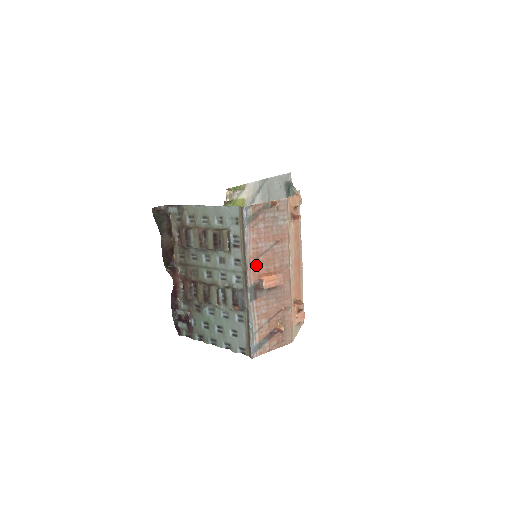
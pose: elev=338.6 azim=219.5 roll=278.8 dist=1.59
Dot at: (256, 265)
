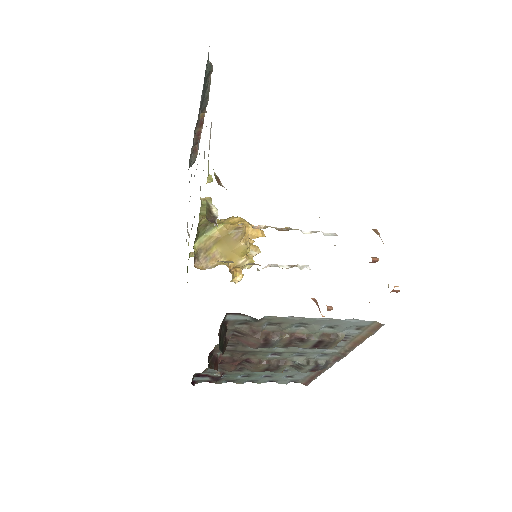
Dot at: occluded
